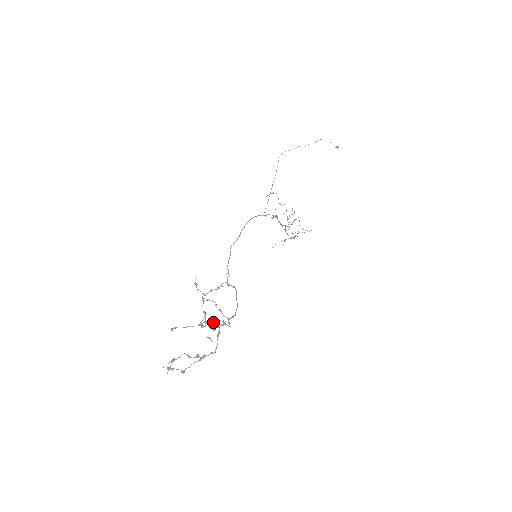
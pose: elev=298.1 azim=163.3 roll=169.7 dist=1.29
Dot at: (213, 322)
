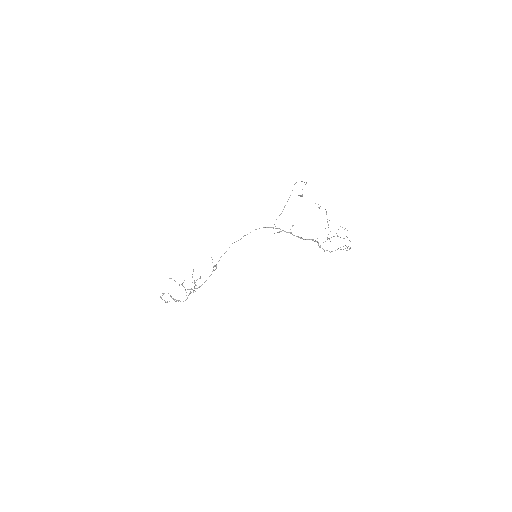
Dot at: (195, 285)
